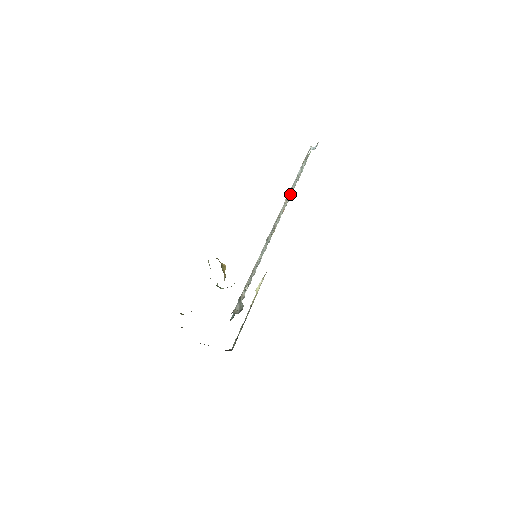
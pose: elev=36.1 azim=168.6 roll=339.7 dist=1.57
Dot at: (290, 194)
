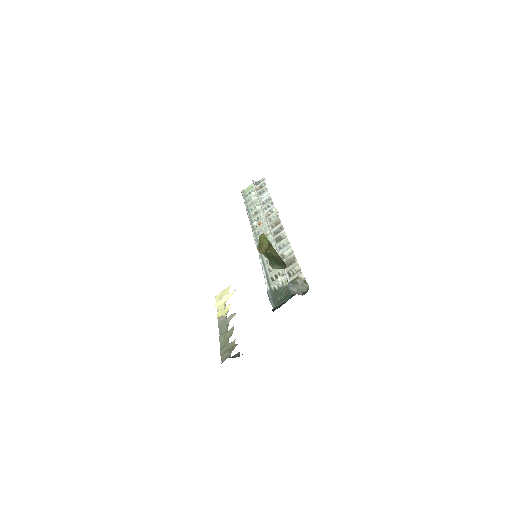
Dot at: (253, 213)
